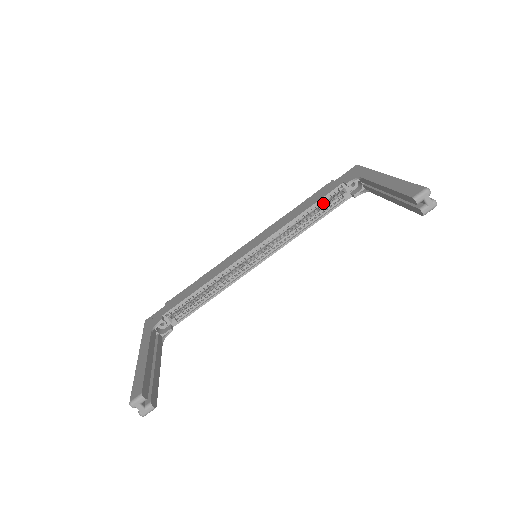
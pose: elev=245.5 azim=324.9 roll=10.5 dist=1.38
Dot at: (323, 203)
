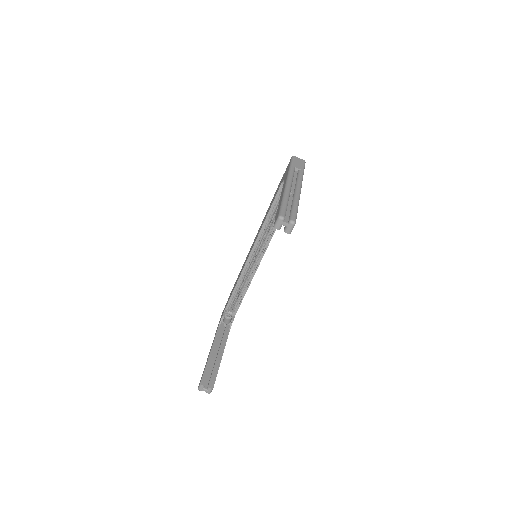
Dot at: occluded
